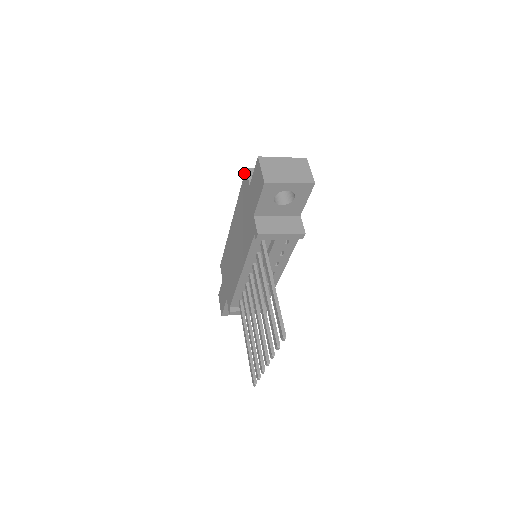
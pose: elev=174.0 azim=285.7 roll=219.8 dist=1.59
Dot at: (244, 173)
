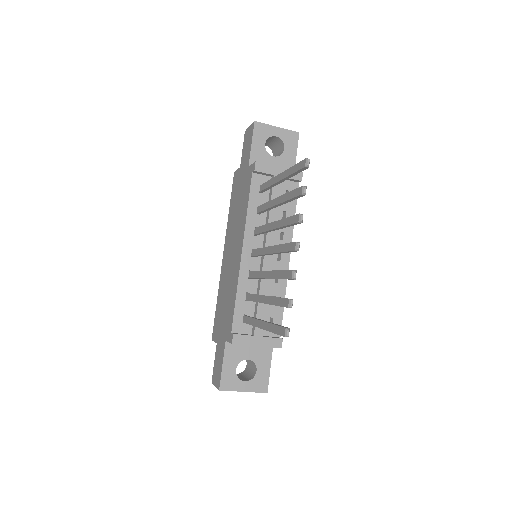
Dot at: (233, 178)
